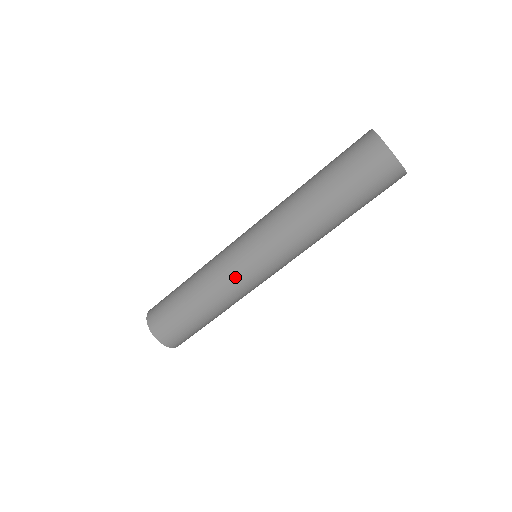
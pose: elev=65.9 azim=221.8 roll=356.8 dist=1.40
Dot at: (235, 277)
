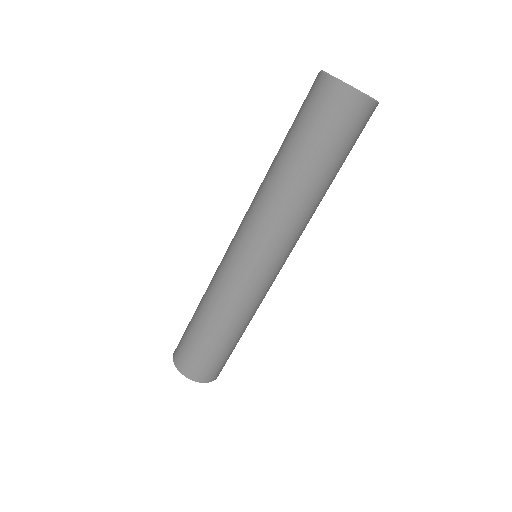
Dot at: (240, 286)
